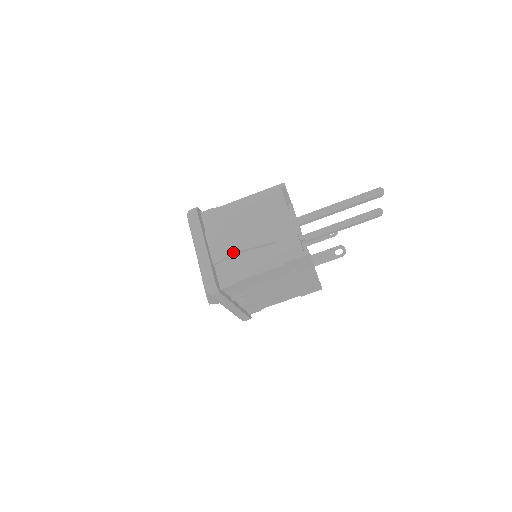
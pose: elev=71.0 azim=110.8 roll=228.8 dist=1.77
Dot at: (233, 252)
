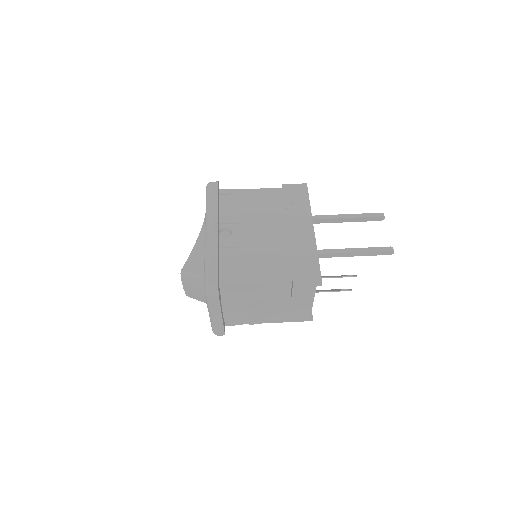
Dot at: occluded
